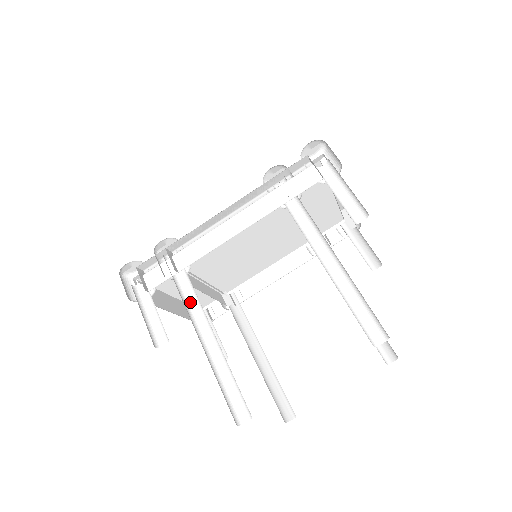
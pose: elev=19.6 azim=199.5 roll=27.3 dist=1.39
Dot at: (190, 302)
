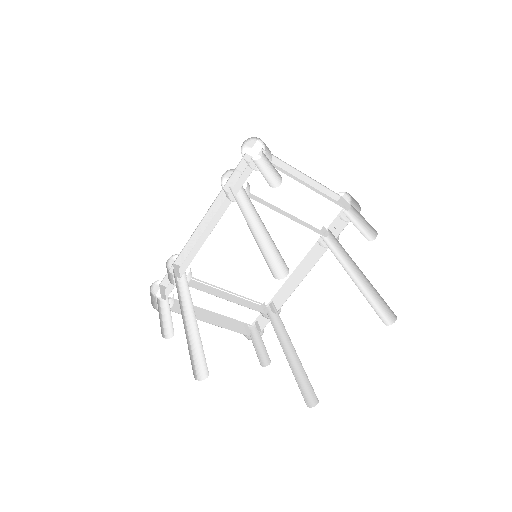
Dot at: (187, 298)
